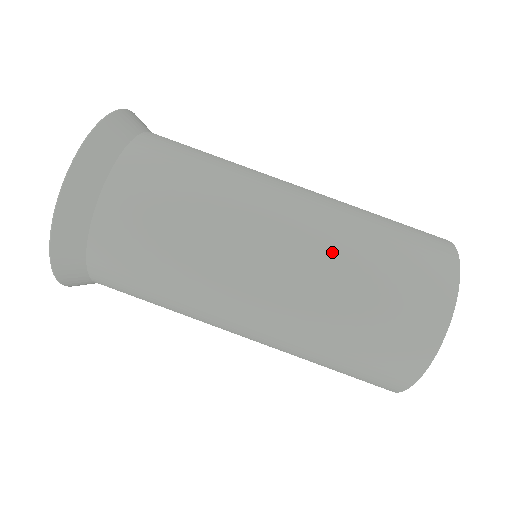
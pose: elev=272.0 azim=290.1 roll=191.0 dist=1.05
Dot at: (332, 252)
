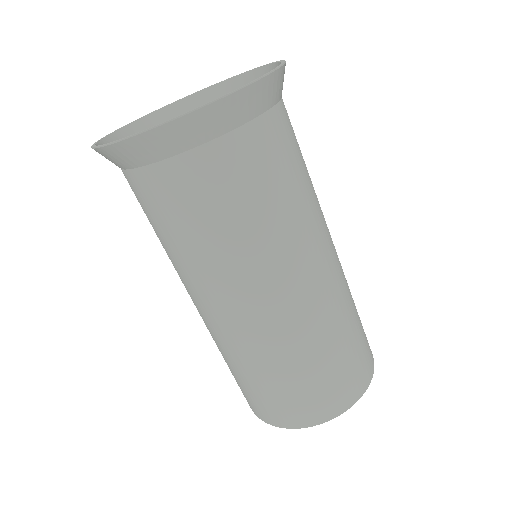
Dot at: (278, 347)
